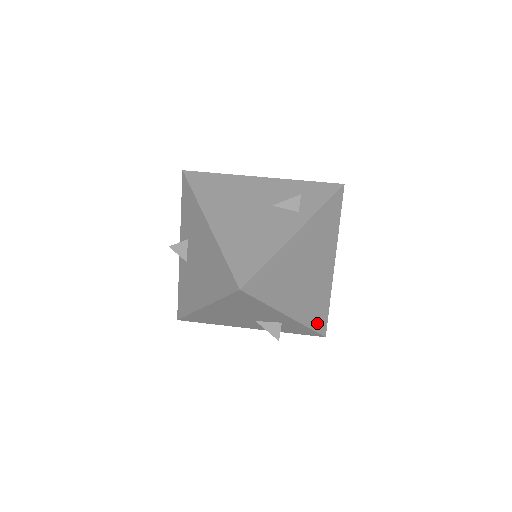
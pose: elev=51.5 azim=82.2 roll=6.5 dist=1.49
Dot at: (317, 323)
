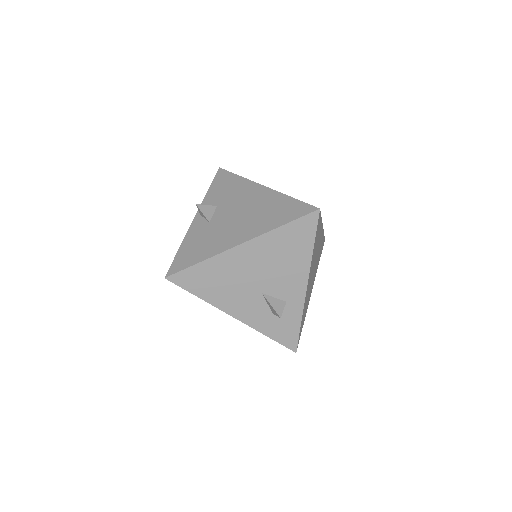
Dot at: (301, 327)
